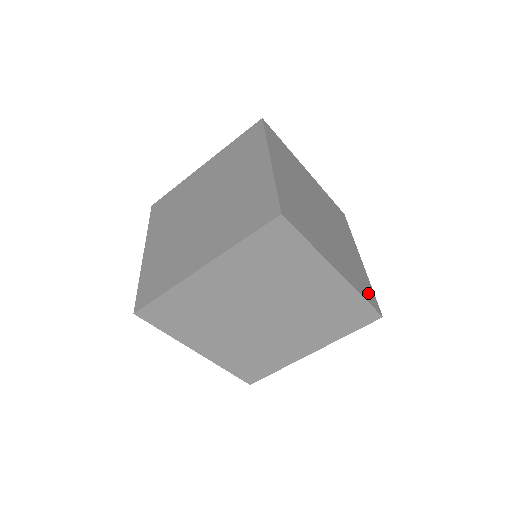
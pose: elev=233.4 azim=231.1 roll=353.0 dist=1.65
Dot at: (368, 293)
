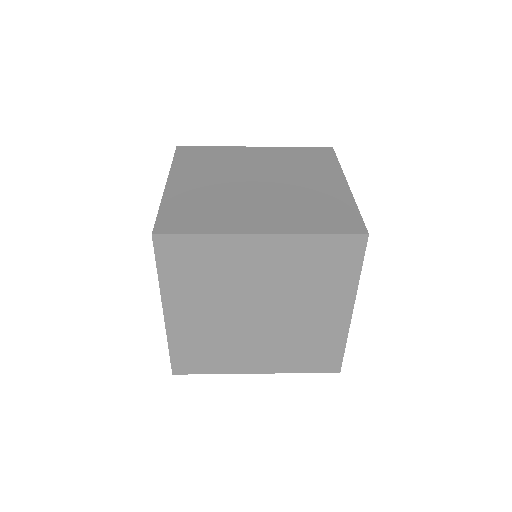
Dot at: occluded
